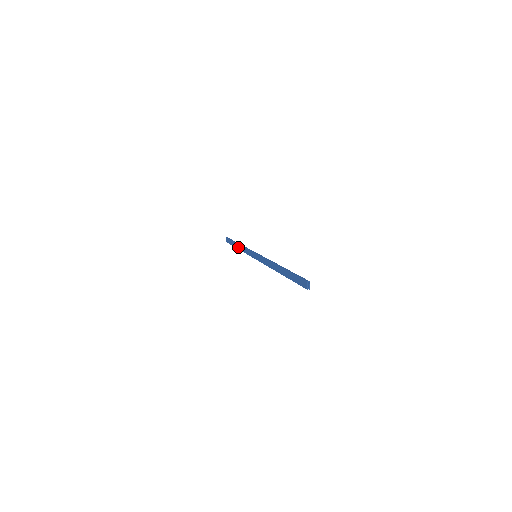
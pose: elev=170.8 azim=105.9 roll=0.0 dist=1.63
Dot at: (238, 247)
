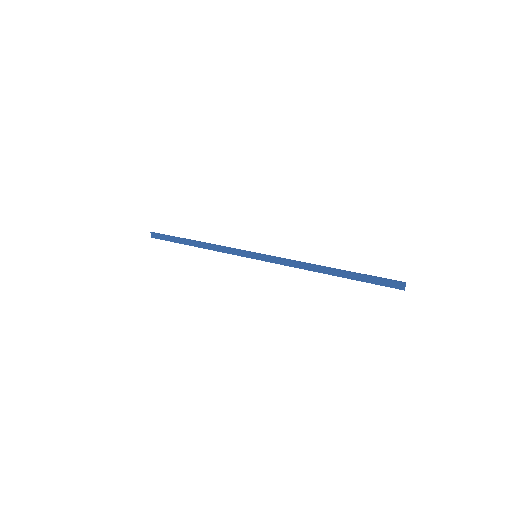
Dot at: (197, 245)
